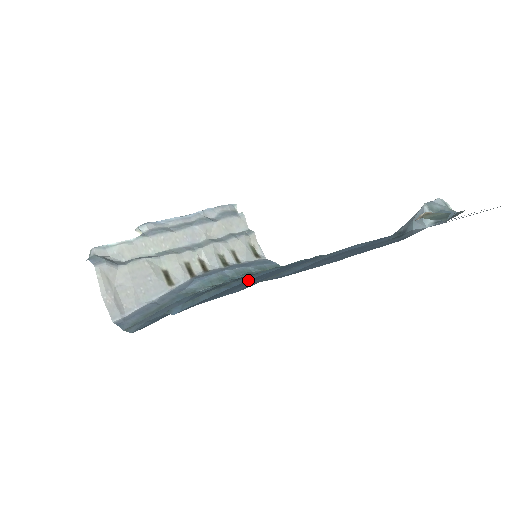
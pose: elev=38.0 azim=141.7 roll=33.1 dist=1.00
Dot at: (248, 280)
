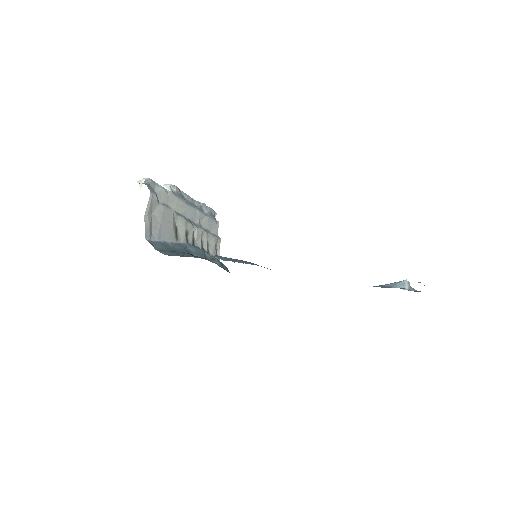
Dot at: occluded
